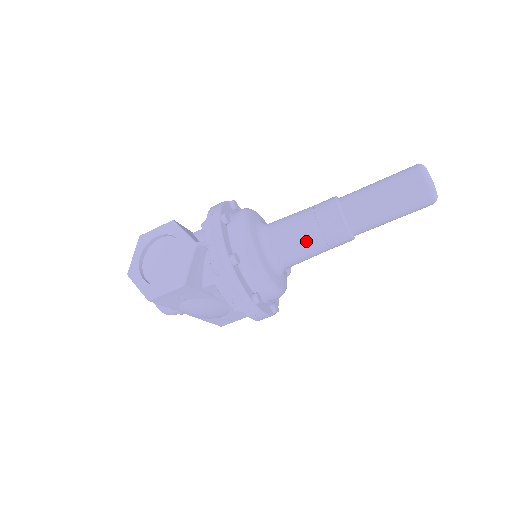
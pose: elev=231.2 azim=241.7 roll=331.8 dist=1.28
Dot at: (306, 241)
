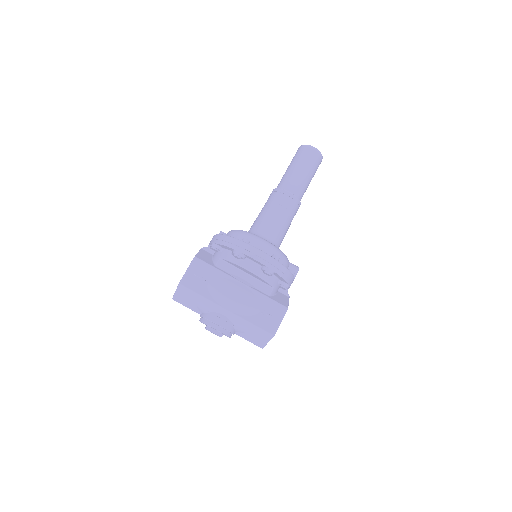
Dot at: (265, 212)
